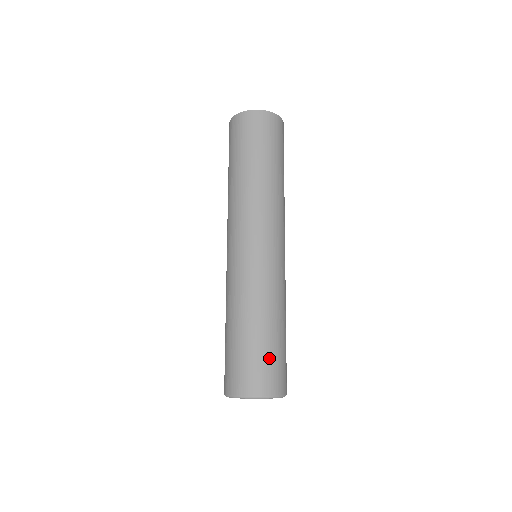
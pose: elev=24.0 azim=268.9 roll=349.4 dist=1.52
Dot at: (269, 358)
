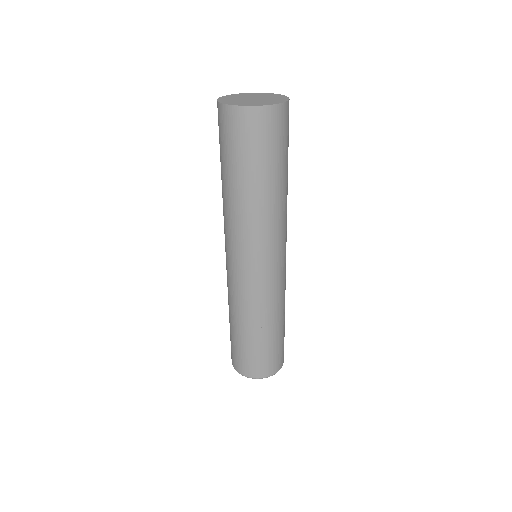
Dot at: (268, 353)
